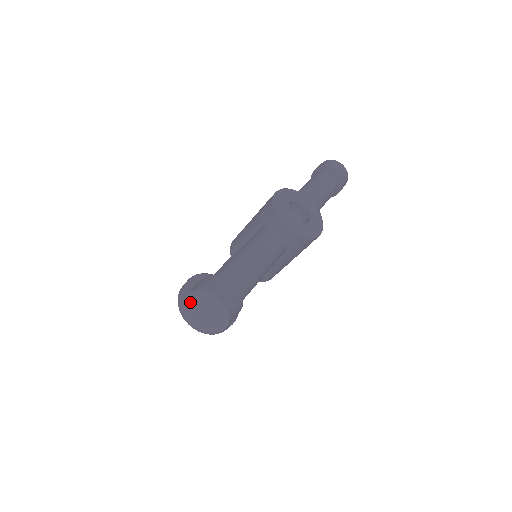
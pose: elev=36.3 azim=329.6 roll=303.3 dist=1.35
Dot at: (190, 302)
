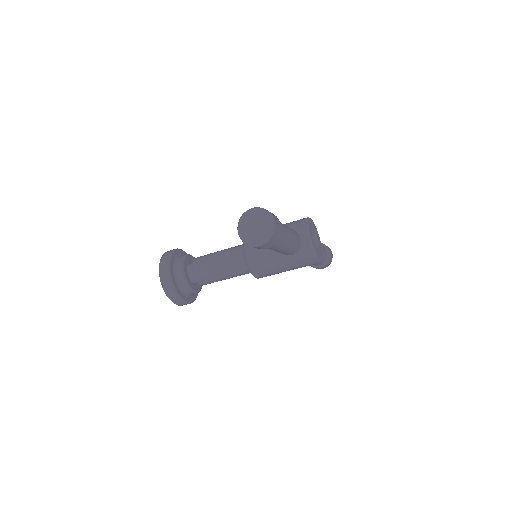
Dot at: (247, 215)
